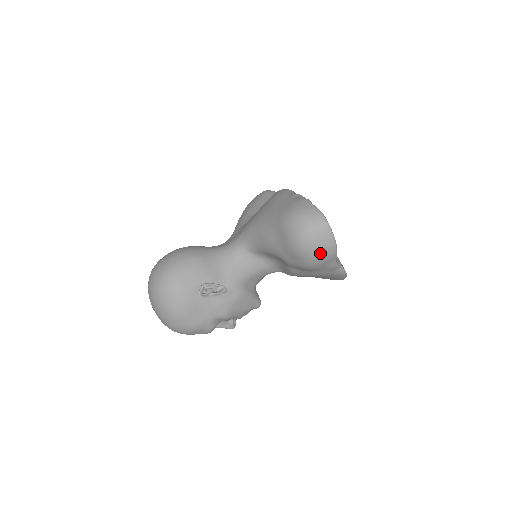
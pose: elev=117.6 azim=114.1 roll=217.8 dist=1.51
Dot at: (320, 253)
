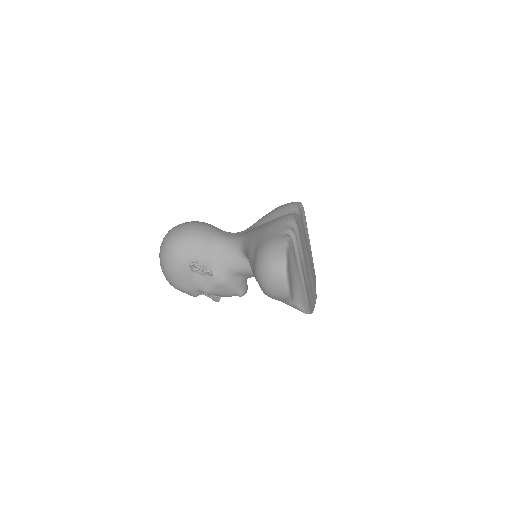
Dot at: (273, 291)
